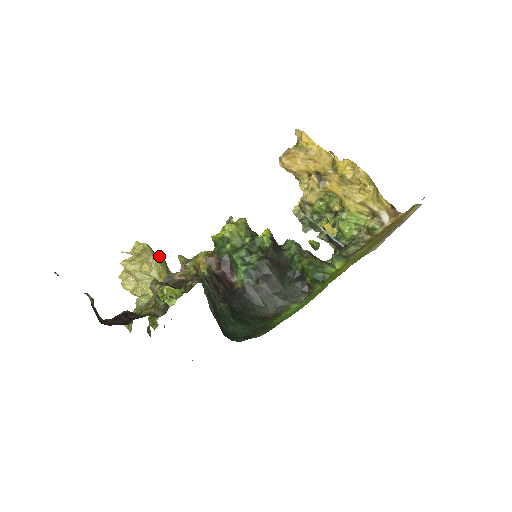
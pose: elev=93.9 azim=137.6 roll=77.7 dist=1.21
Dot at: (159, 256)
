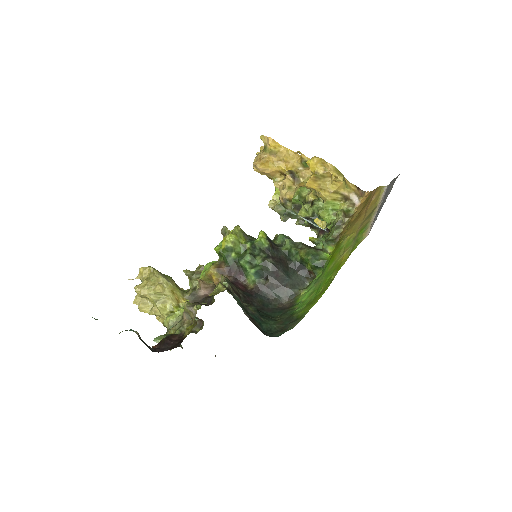
Dot at: (165, 275)
